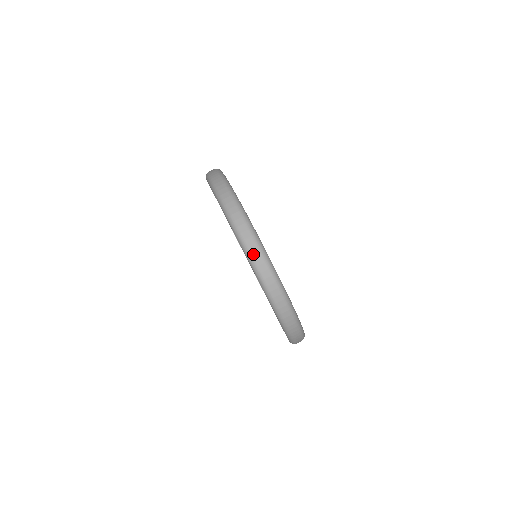
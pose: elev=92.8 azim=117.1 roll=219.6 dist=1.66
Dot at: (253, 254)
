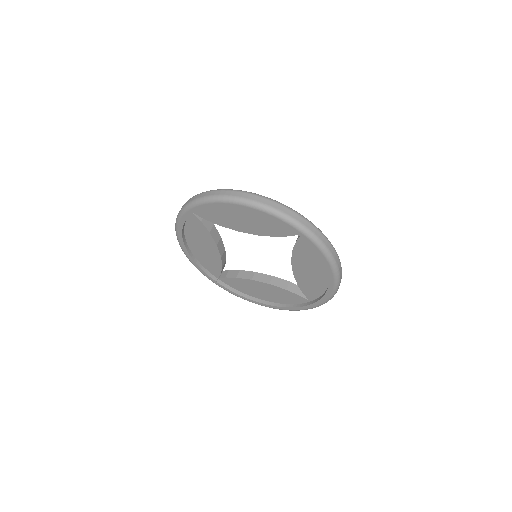
Dot at: (249, 198)
